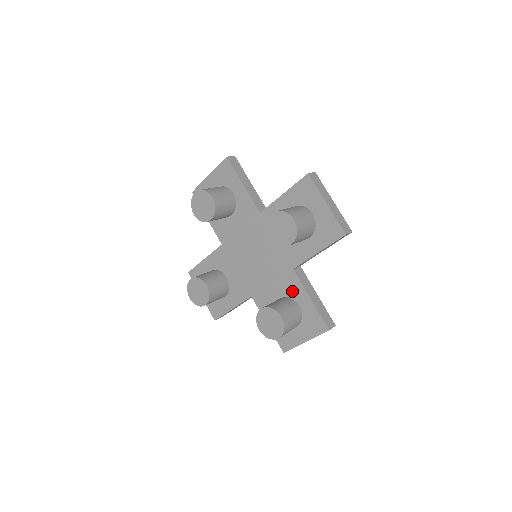
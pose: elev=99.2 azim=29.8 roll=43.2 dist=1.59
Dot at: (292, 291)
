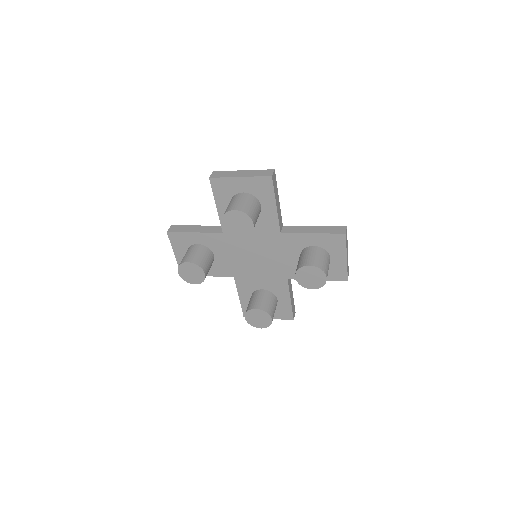
Dot at: (277, 290)
